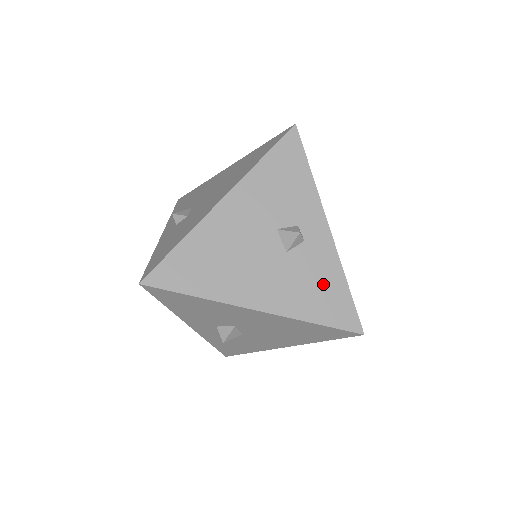
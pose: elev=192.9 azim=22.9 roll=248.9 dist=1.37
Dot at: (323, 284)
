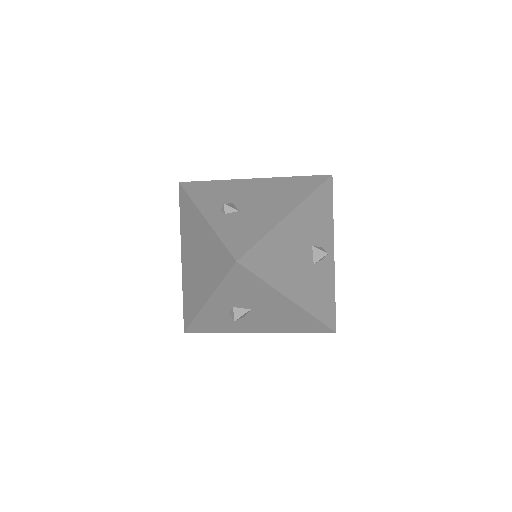
Dot at: (325, 292)
